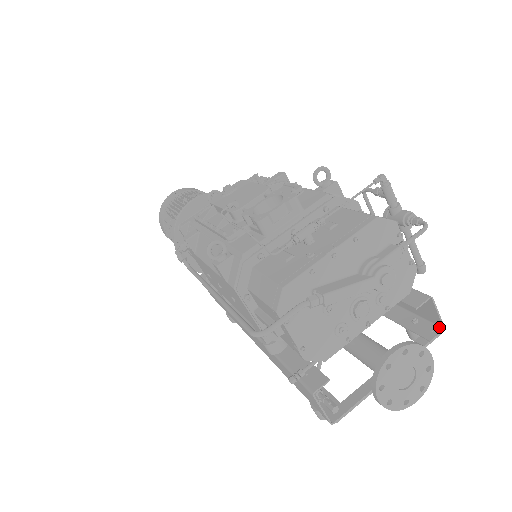
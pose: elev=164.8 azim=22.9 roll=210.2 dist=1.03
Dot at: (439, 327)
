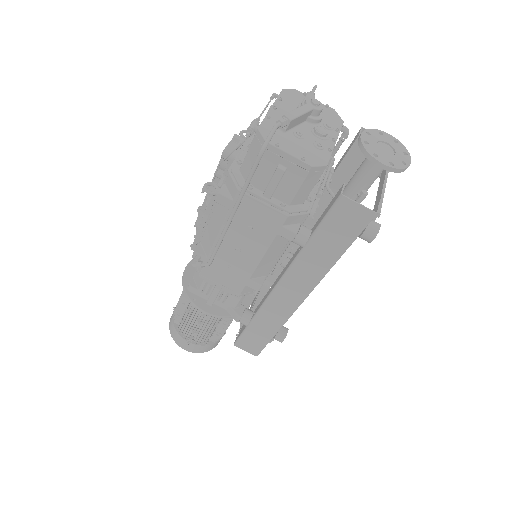
Dot at: occluded
